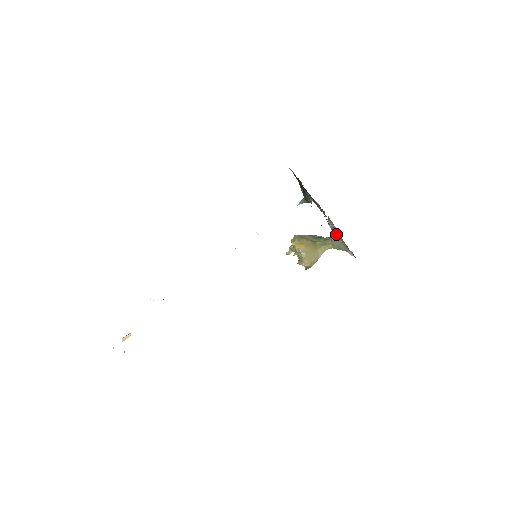
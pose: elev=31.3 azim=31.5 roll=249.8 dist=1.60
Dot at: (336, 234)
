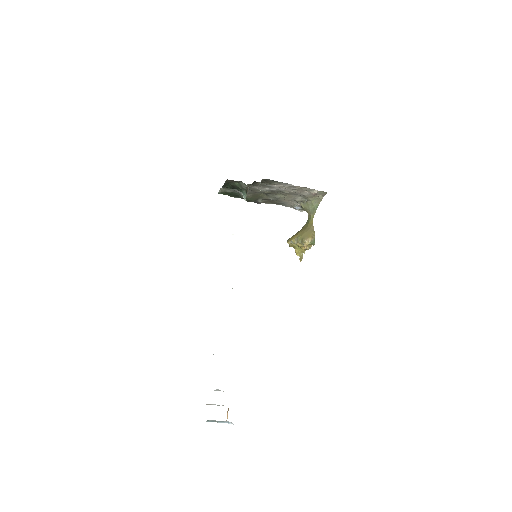
Dot at: (303, 204)
